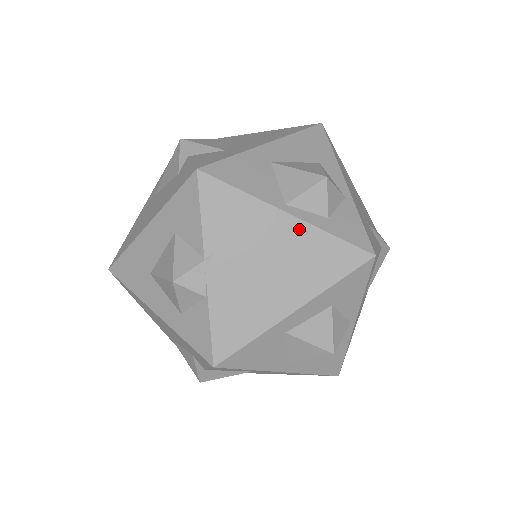
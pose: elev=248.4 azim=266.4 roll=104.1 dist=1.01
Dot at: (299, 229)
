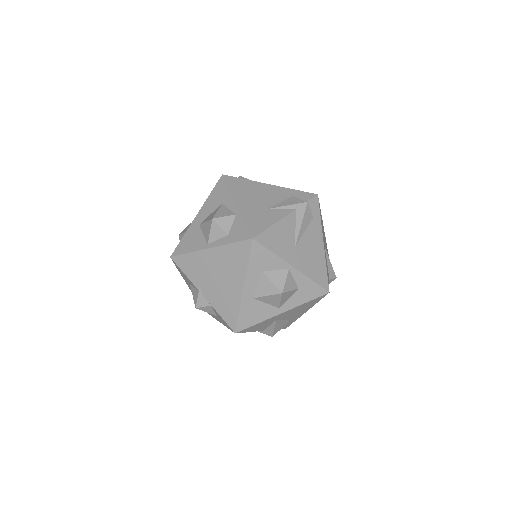
Dot at: (218, 252)
